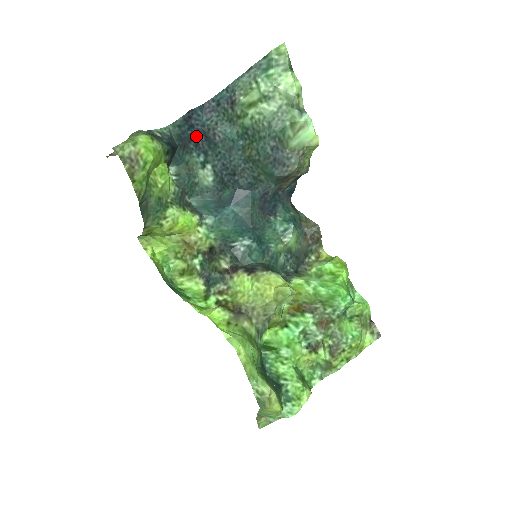
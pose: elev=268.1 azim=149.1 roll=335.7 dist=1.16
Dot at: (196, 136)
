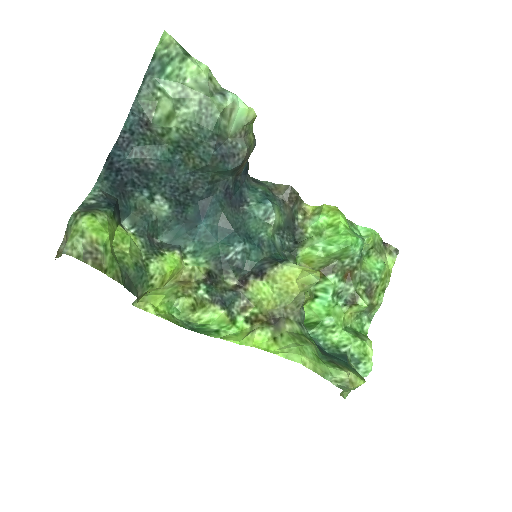
Dot at: (128, 177)
